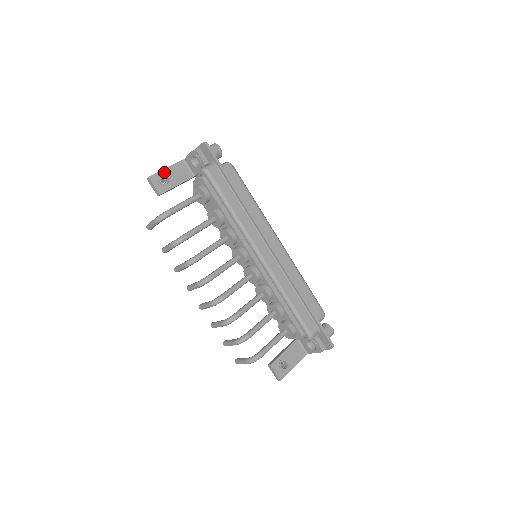
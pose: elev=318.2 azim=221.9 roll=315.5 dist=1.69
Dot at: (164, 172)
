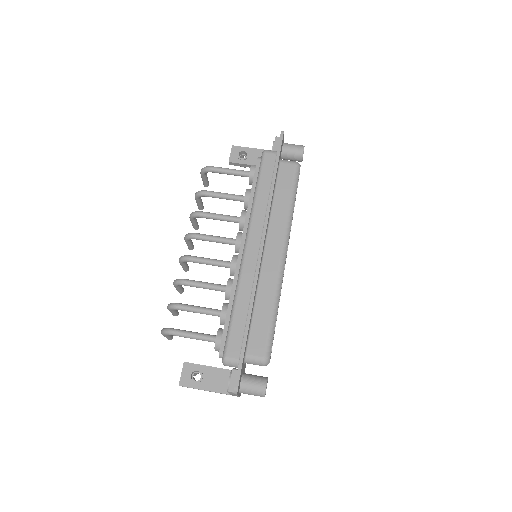
Dot at: (249, 150)
